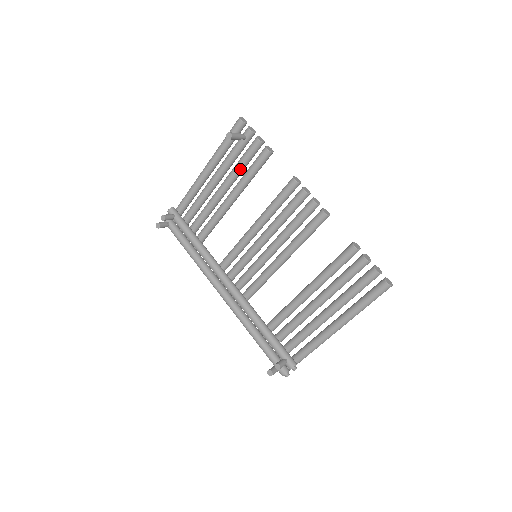
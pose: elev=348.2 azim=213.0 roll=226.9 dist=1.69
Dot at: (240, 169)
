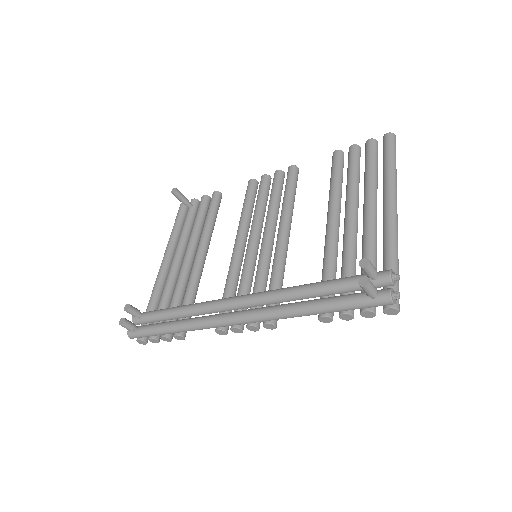
Dot at: (198, 225)
